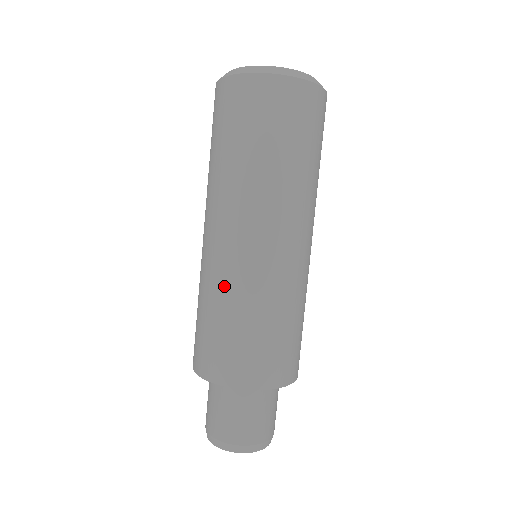
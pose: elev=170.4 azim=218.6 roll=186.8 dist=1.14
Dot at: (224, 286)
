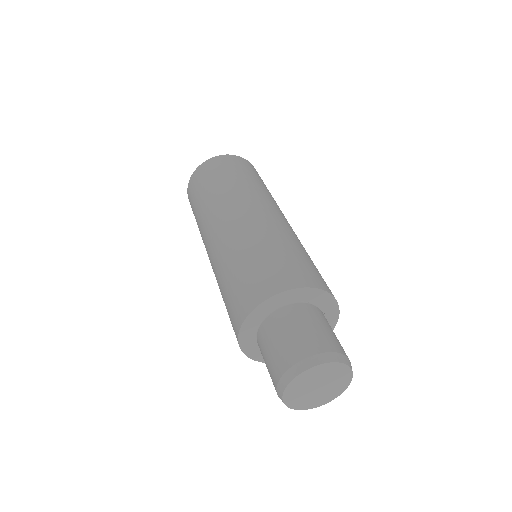
Dot at: (219, 265)
